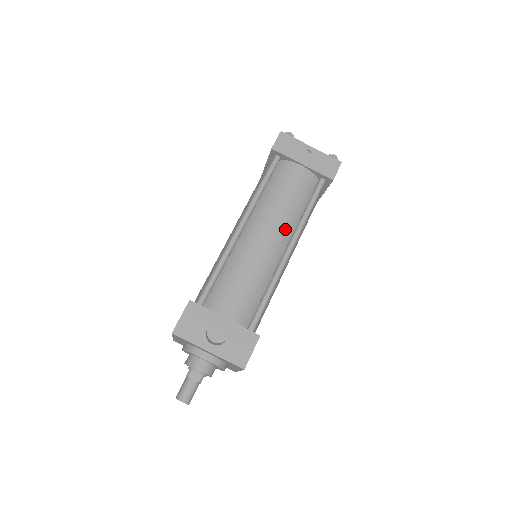
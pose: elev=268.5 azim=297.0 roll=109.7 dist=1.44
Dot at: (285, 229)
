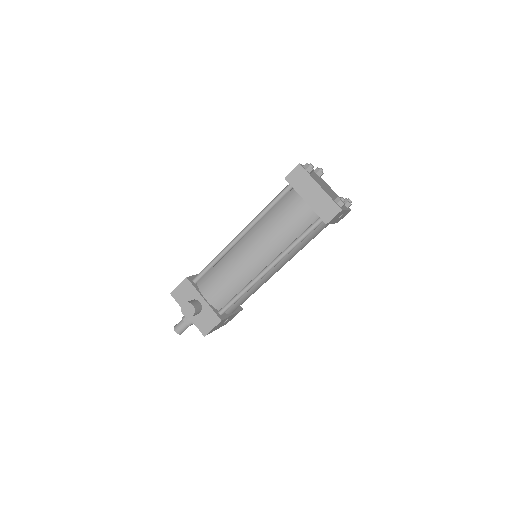
Dot at: (271, 251)
